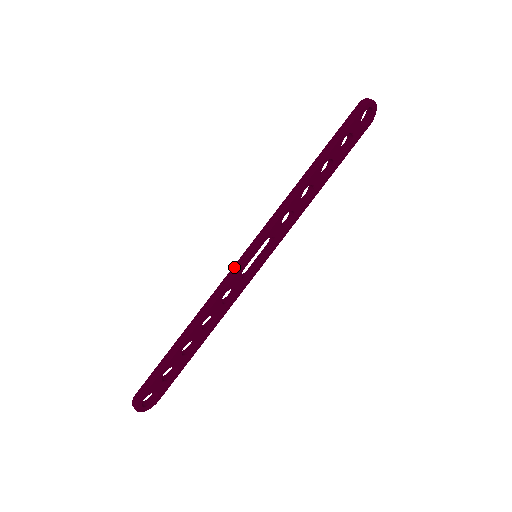
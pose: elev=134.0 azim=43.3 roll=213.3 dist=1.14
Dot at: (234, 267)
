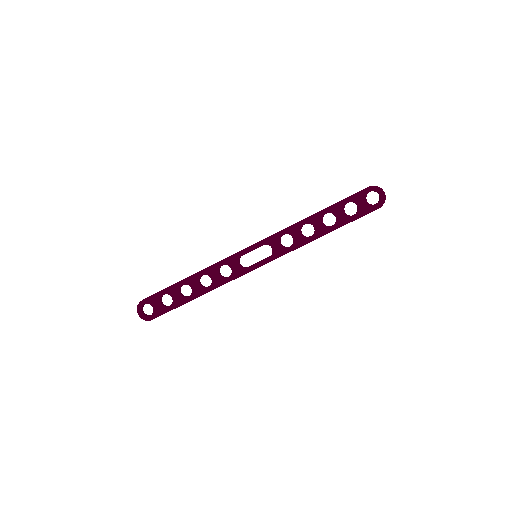
Dot at: (238, 252)
